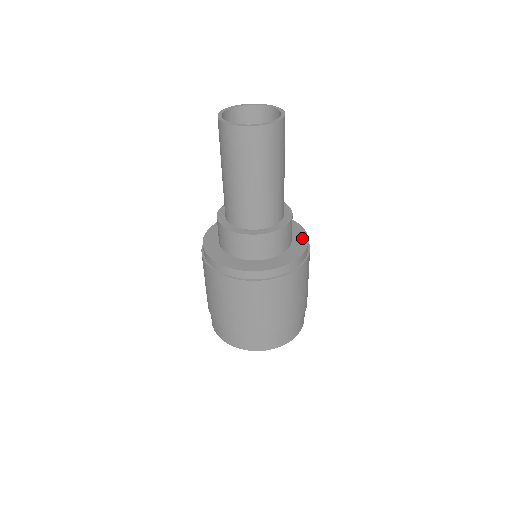
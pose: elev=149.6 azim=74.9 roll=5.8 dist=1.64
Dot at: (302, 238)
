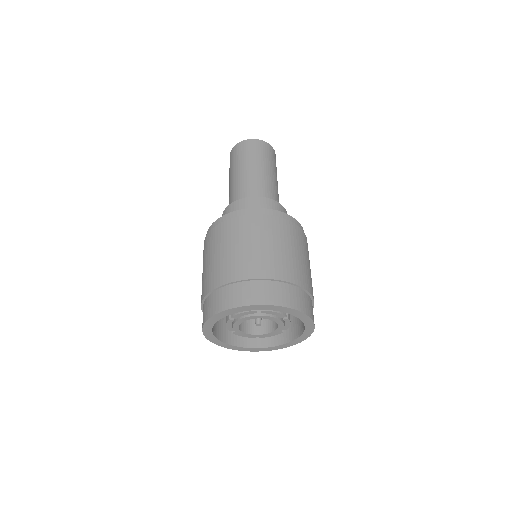
Dot at: occluded
